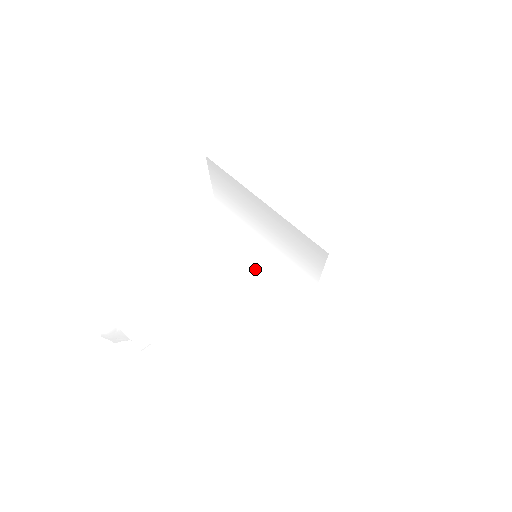
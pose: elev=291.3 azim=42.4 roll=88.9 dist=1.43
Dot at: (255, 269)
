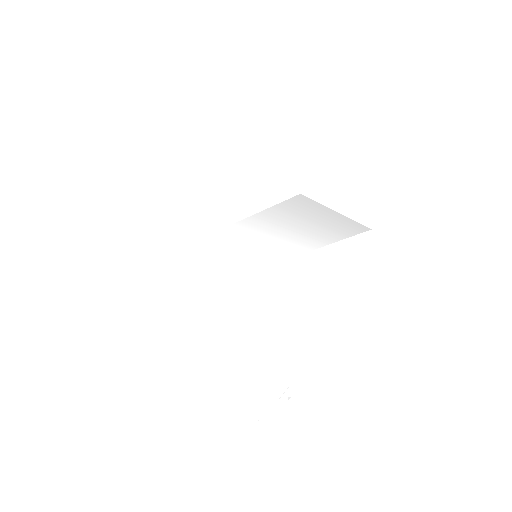
Dot at: (192, 267)
